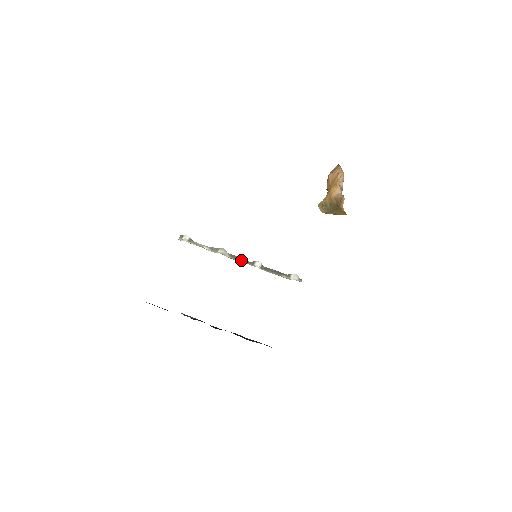
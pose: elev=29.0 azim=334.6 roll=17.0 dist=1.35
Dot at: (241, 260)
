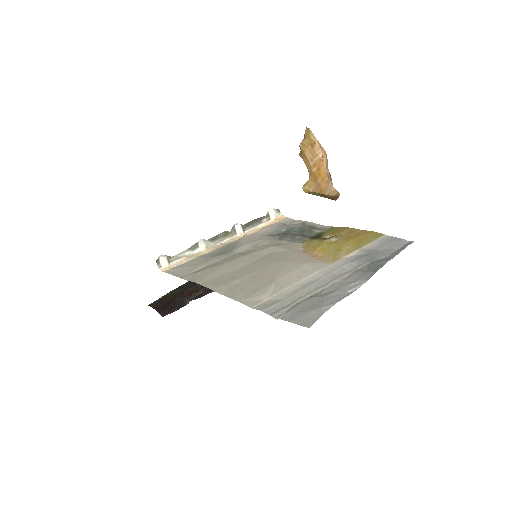
Dot at: (223, 237)
